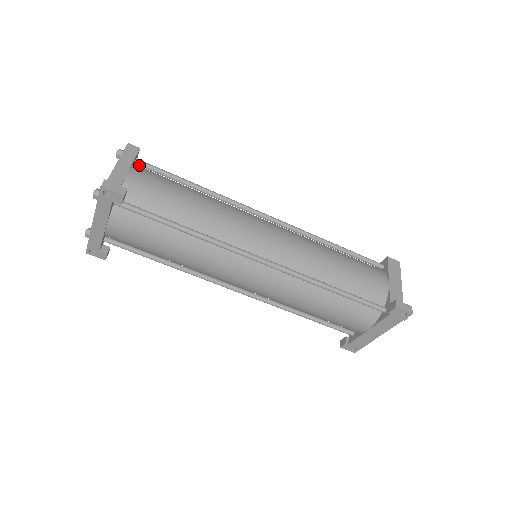
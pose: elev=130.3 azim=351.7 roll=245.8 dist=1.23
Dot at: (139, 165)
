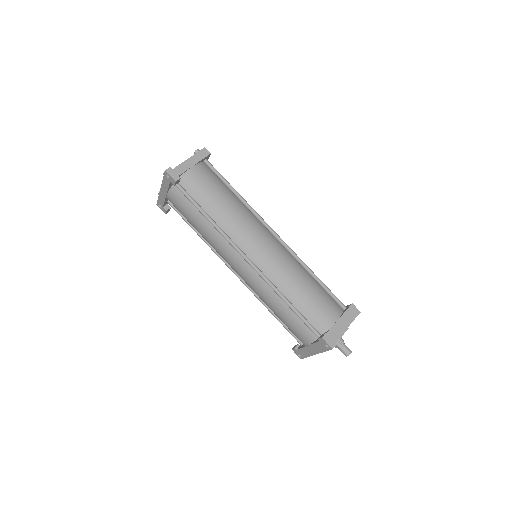
Dot at: (206, 164)
